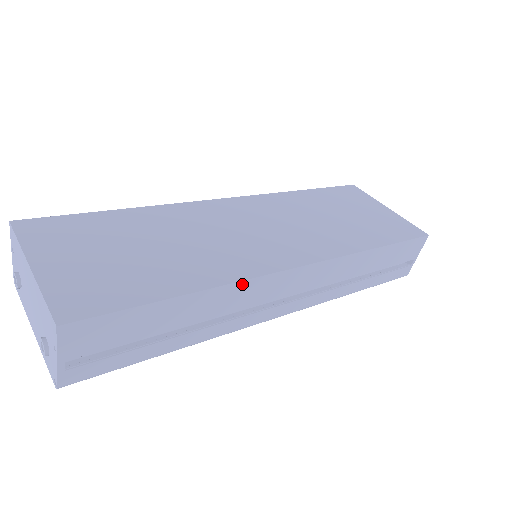
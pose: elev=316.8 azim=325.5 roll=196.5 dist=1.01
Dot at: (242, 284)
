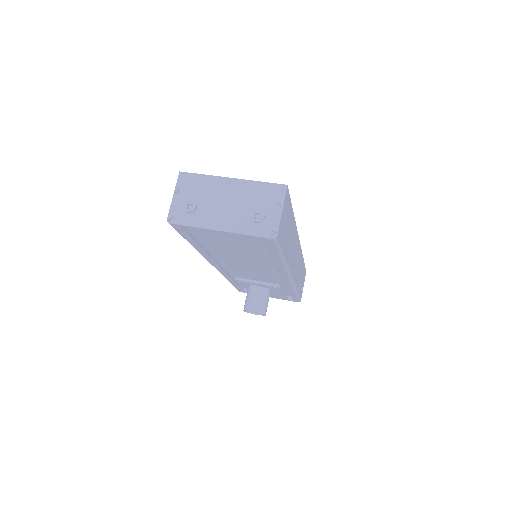
Dot at: (296, 230)
